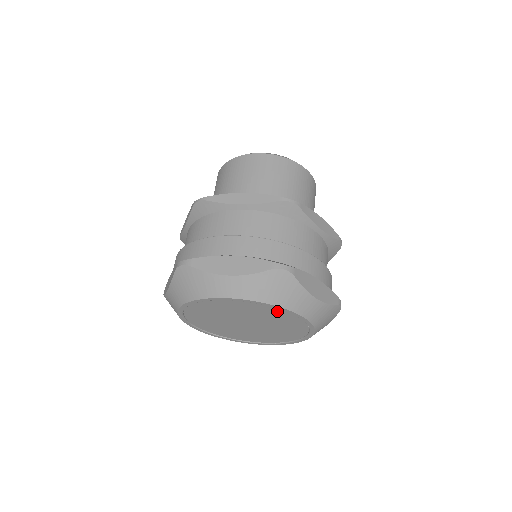
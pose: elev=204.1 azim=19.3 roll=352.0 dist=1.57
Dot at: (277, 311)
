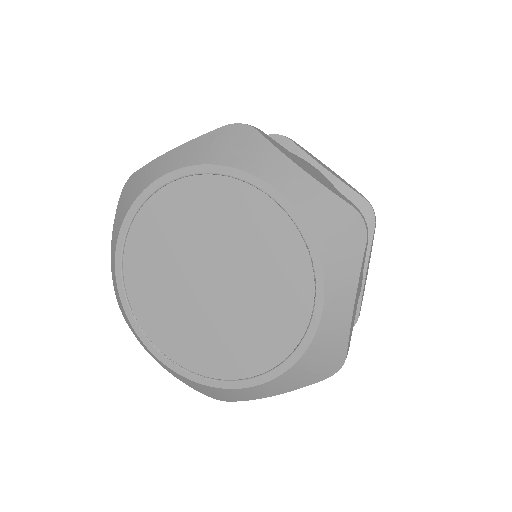
Dot at: (300, 272)
